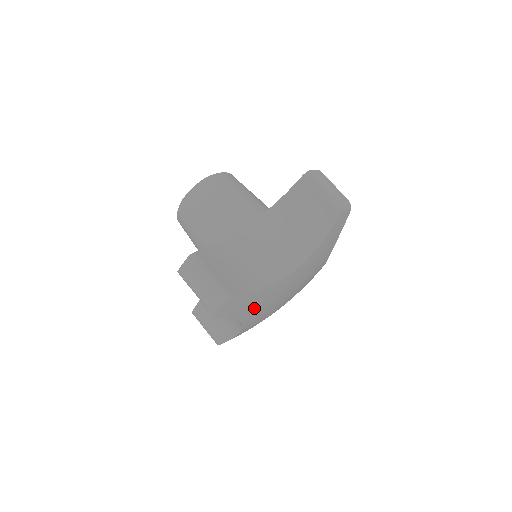
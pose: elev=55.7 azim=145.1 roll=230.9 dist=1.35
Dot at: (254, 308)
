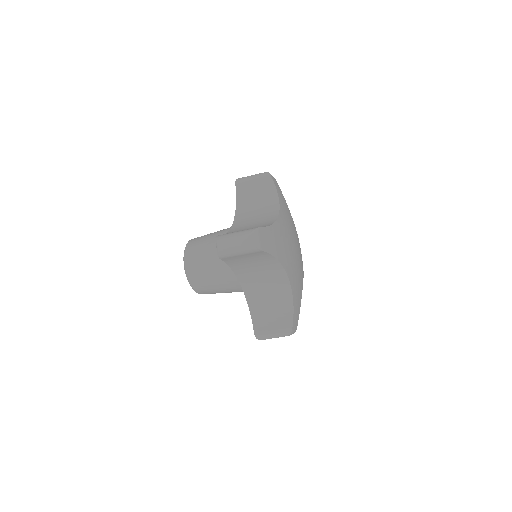
Dot at: (281, 248)
